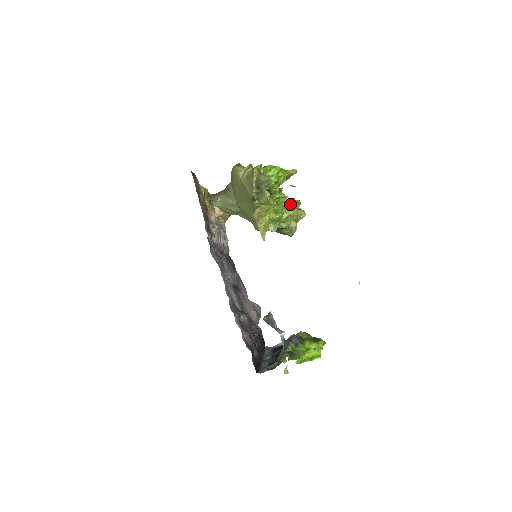
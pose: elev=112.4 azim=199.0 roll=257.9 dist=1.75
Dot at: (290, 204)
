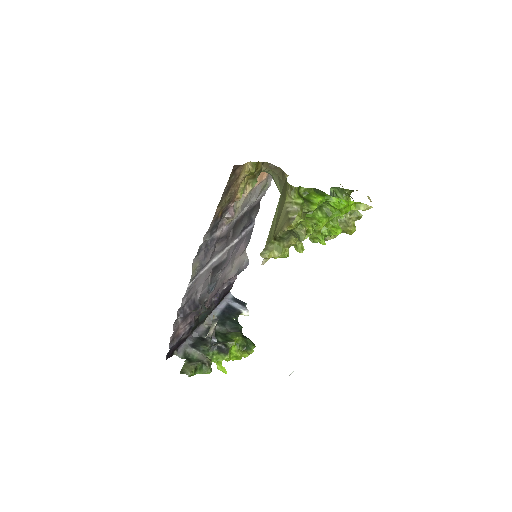
Dot at: (332, 233)
